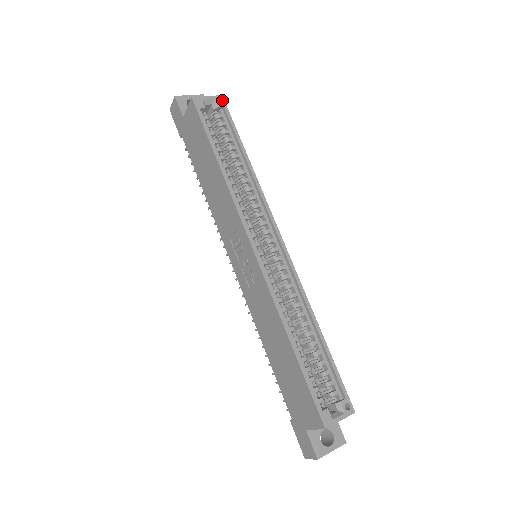
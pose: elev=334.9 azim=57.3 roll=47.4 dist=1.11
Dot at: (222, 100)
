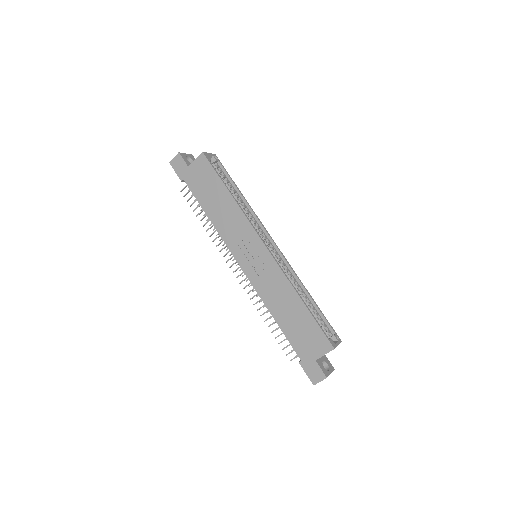
Dot at: (216, 157)
